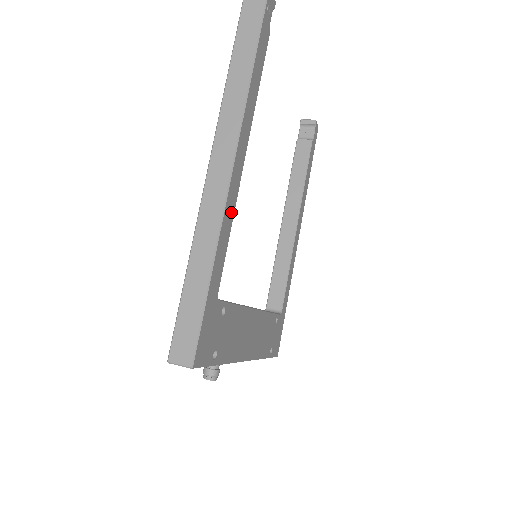
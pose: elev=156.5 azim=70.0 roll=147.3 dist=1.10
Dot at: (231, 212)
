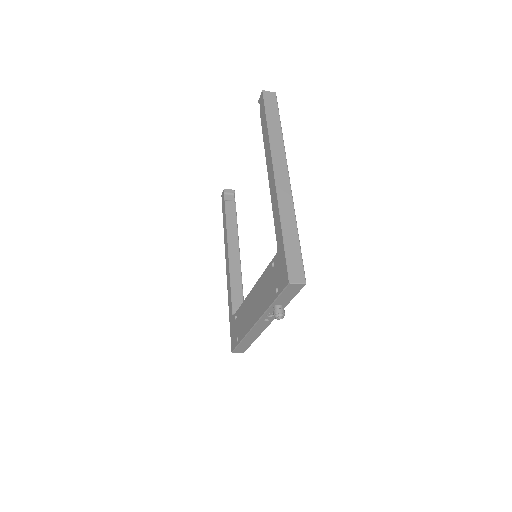
Dot at: occluded
